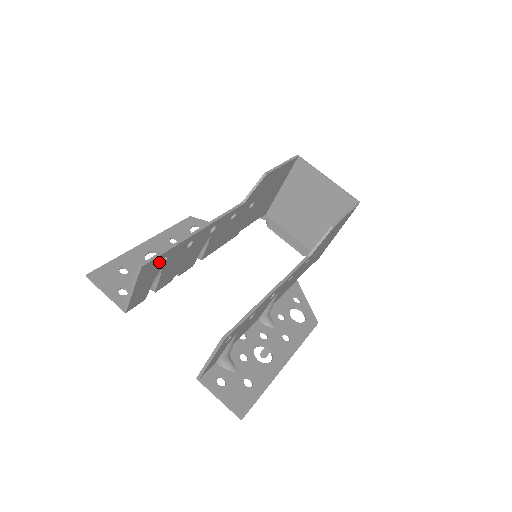
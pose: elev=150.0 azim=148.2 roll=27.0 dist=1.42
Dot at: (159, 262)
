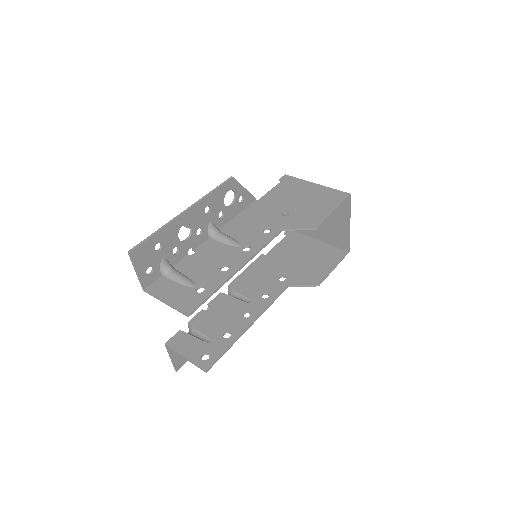
Dot at: (198, 296)
